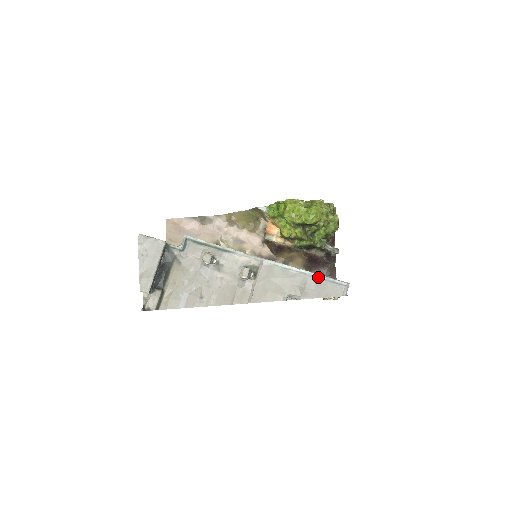
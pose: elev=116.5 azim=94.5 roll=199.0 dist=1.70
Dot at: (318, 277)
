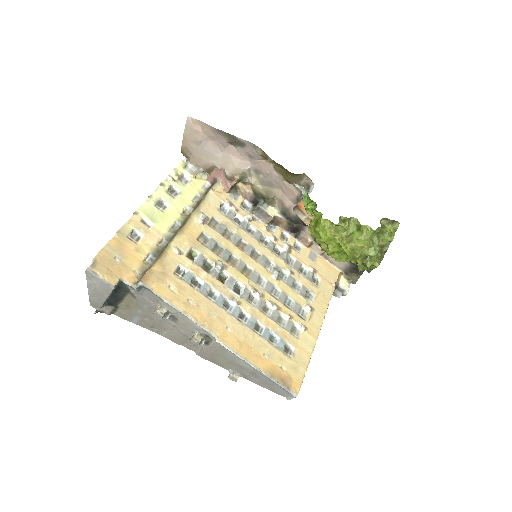
Dot at: (268, 378)
